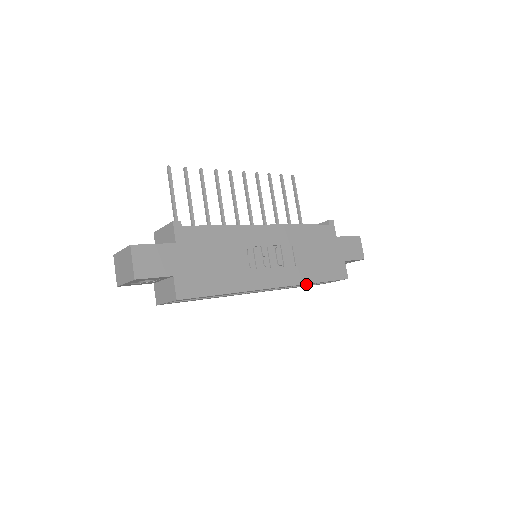
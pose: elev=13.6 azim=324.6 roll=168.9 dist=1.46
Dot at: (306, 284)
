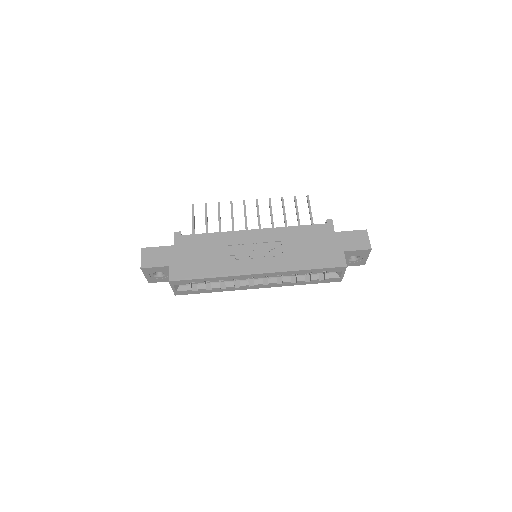
Dot at: (298, 273)
